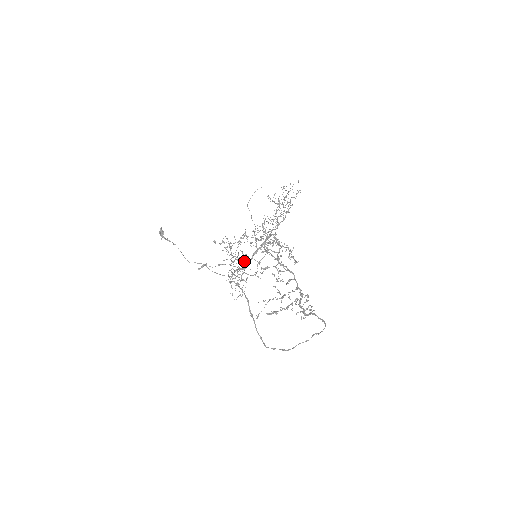
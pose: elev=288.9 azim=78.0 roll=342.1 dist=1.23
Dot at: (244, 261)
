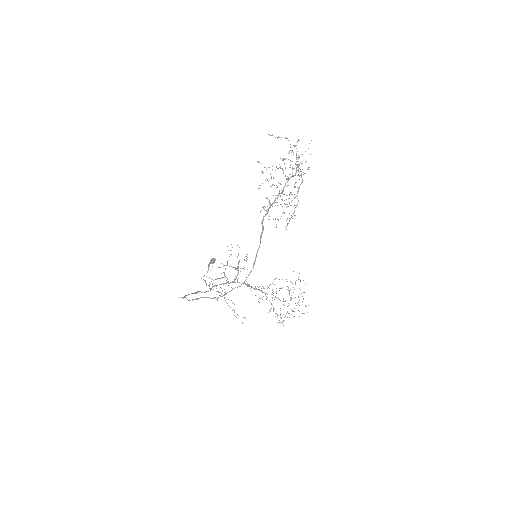
Dot at: occluded
